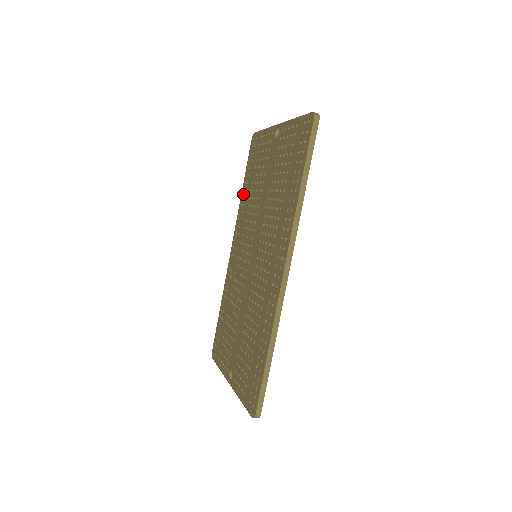
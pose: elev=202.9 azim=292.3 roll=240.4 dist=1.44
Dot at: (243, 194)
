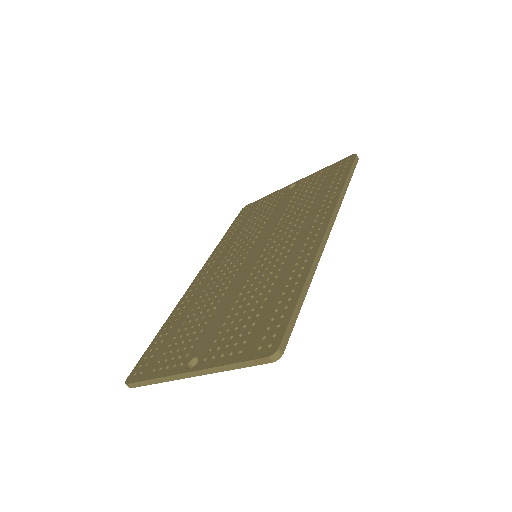
Dot at: (225, 238)
